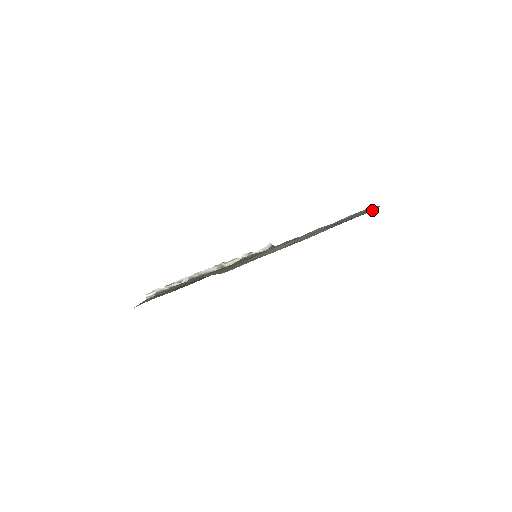
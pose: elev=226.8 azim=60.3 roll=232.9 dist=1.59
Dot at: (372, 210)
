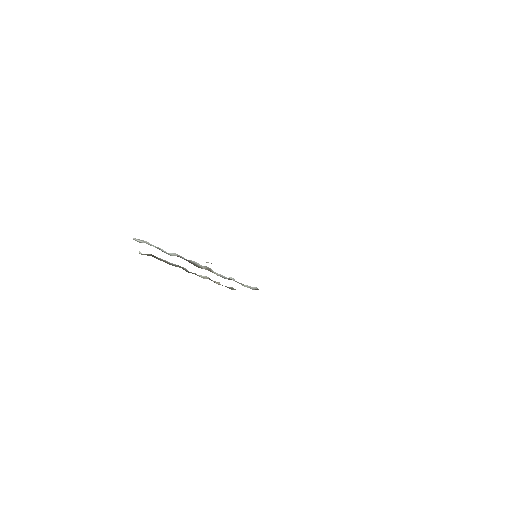
Dot at: occluded
